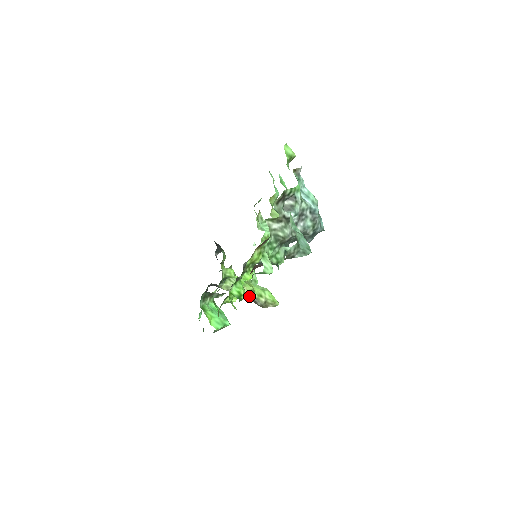
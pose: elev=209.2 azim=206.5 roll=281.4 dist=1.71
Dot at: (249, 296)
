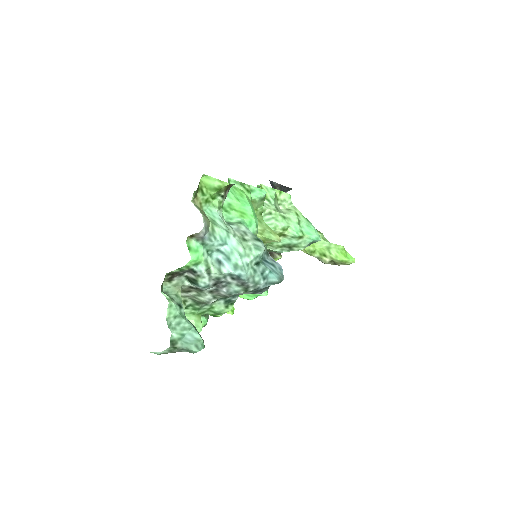
Dot at: occluded
